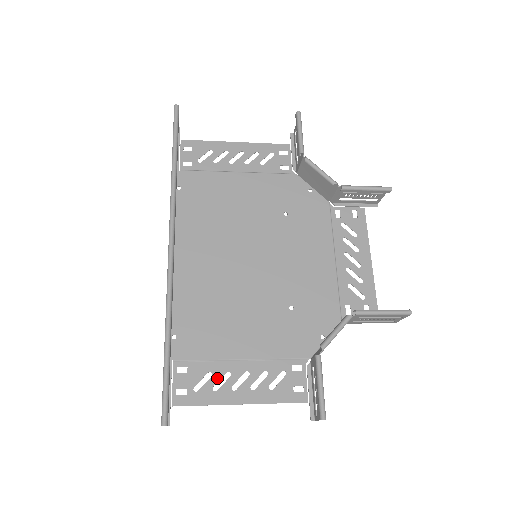
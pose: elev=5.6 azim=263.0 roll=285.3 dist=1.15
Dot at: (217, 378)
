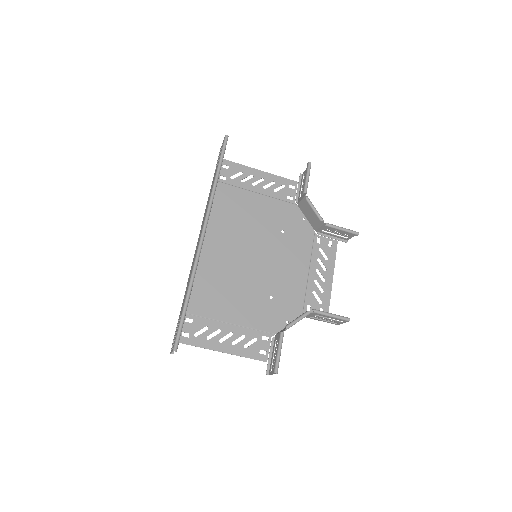
Dot at: (211, 331)
